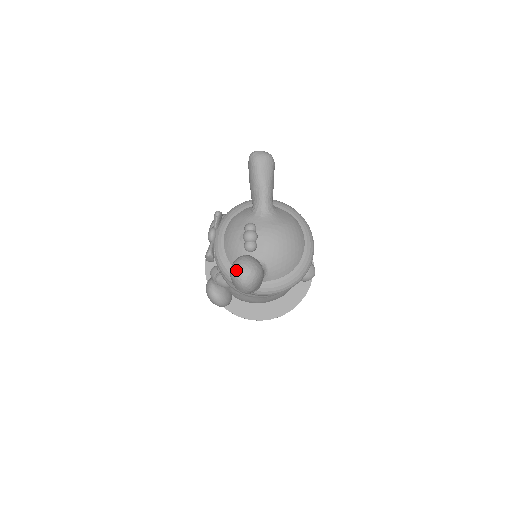
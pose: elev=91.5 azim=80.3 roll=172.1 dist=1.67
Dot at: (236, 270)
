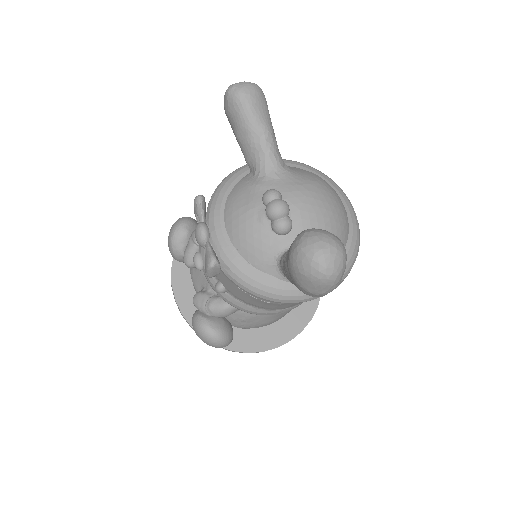
Dot at: (310, 256)
